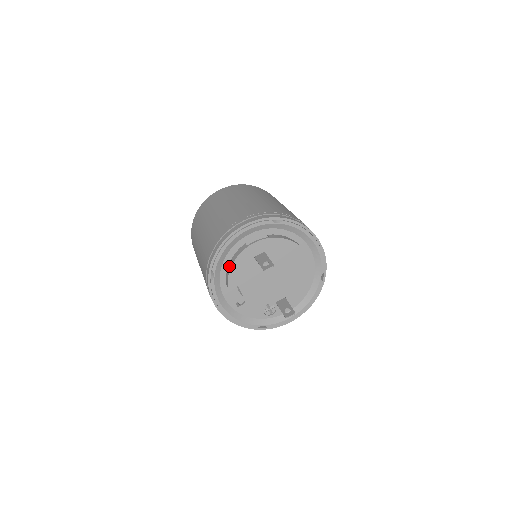
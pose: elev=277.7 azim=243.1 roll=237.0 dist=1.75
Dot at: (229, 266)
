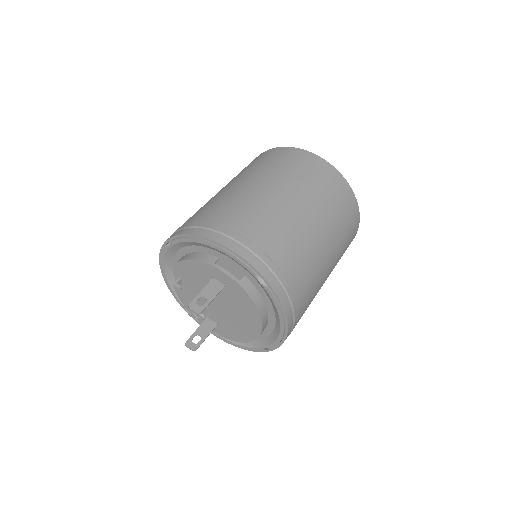
Dot at: (189, 255)
